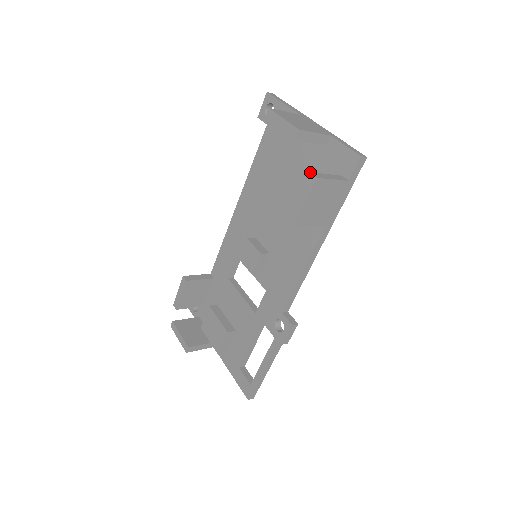
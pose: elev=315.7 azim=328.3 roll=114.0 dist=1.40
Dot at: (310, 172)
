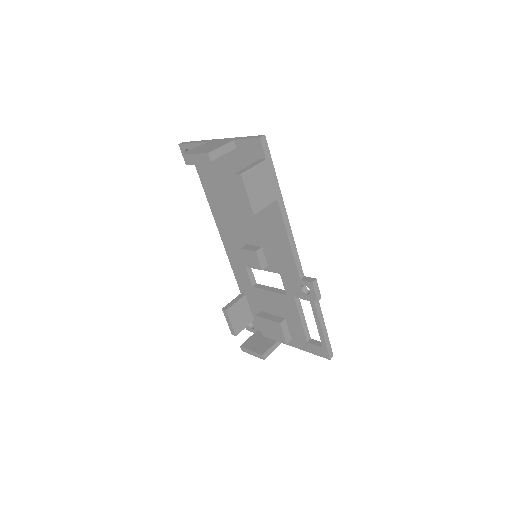
Dot at: occluded
